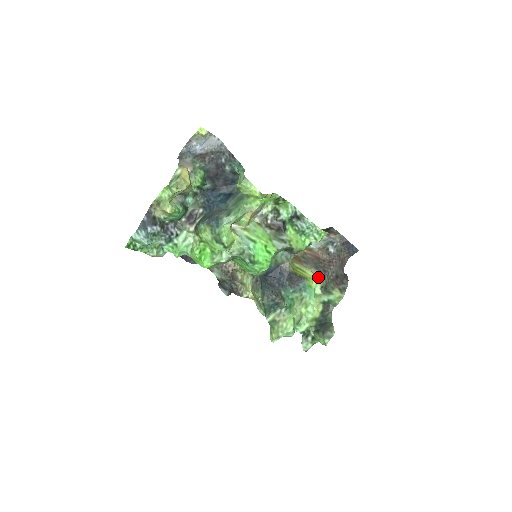
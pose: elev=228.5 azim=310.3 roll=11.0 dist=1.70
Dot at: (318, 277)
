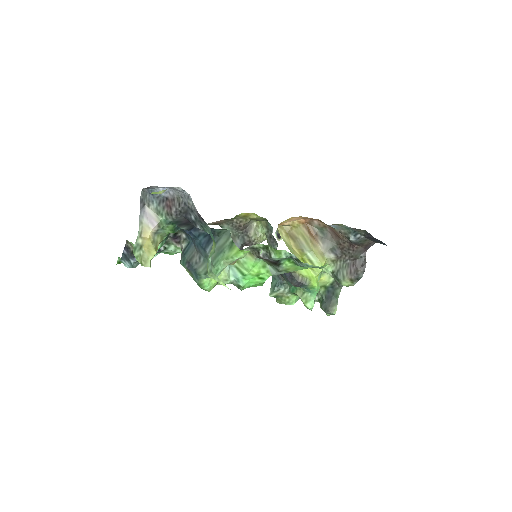
Dot at: (332, 260)
